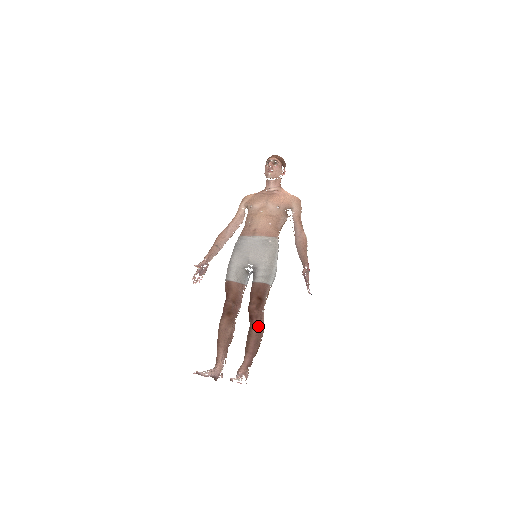
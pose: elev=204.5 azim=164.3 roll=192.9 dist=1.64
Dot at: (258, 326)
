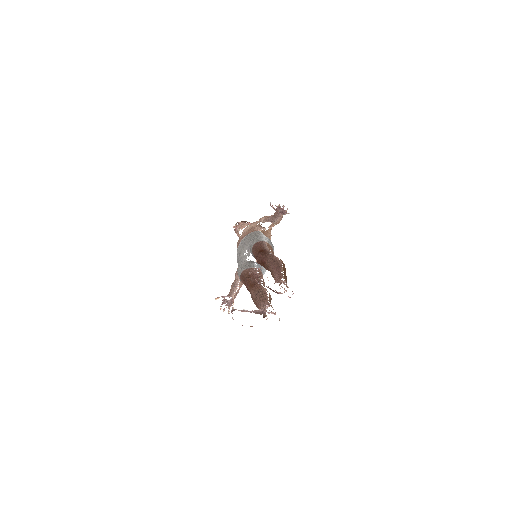
Dot at: (270, 259)
